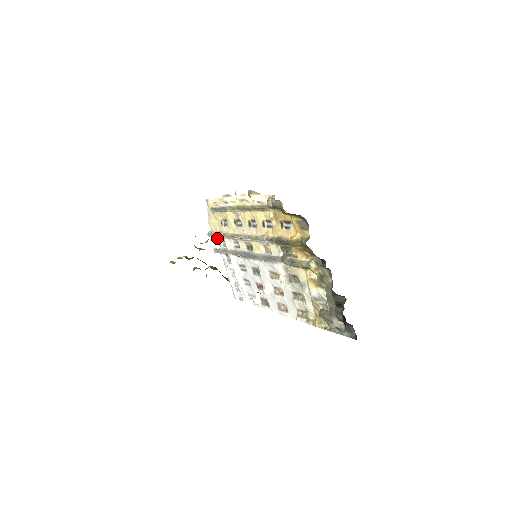
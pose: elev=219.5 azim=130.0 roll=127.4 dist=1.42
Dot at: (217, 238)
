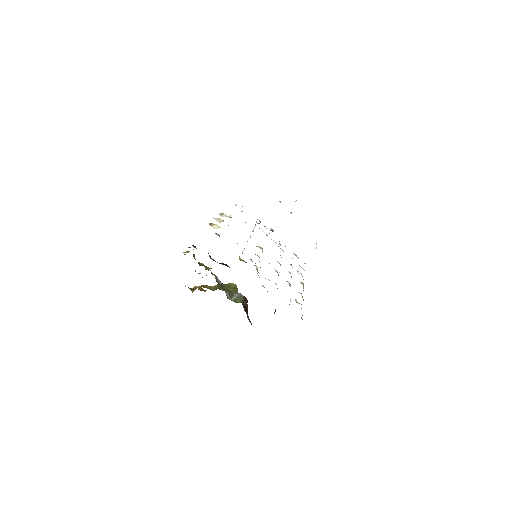
Dot at: occluded
